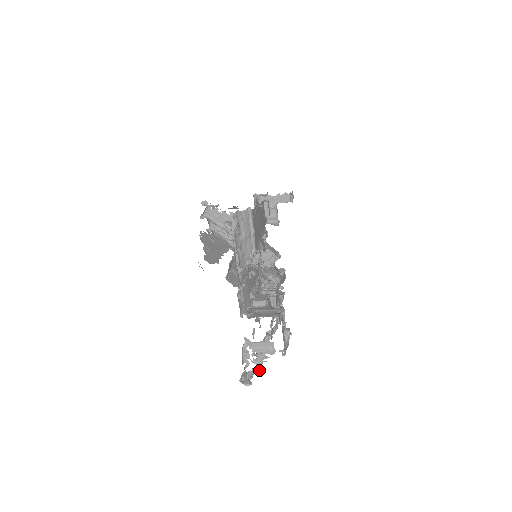
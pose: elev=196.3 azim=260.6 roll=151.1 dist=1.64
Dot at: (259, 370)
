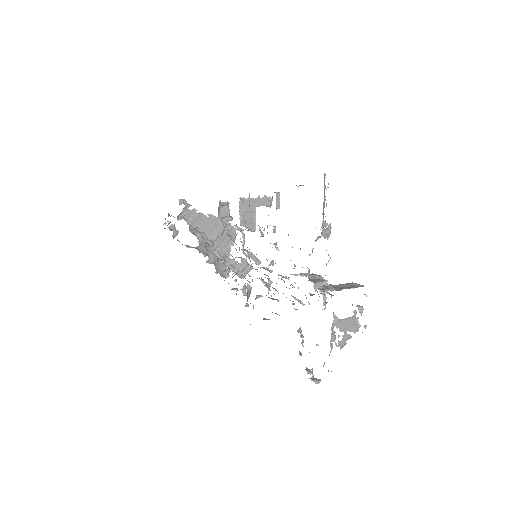
Dot at: (310, 370)
